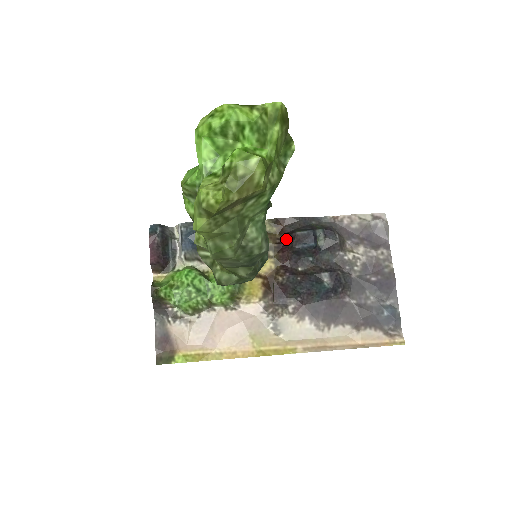
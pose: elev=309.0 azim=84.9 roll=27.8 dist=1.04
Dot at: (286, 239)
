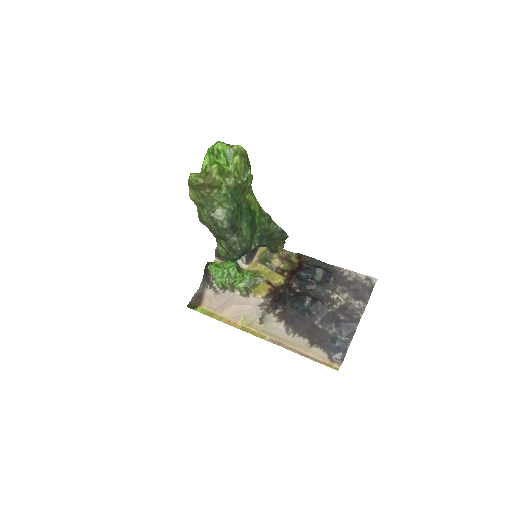
Dot at: (298, 268)
